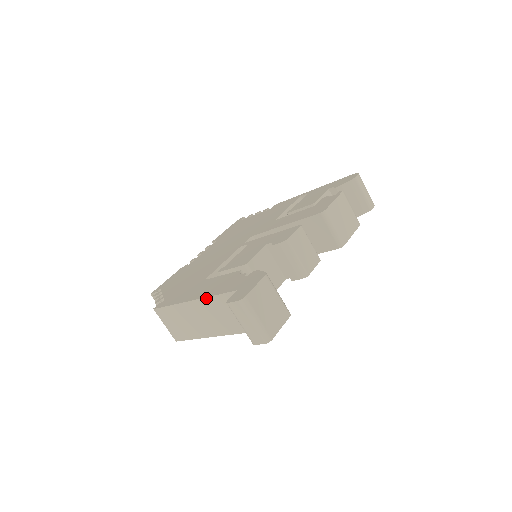
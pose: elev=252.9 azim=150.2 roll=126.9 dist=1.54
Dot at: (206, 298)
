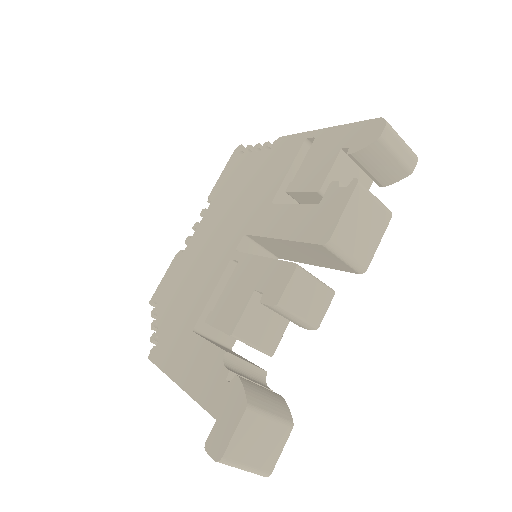
Dot at: (190, 396)
